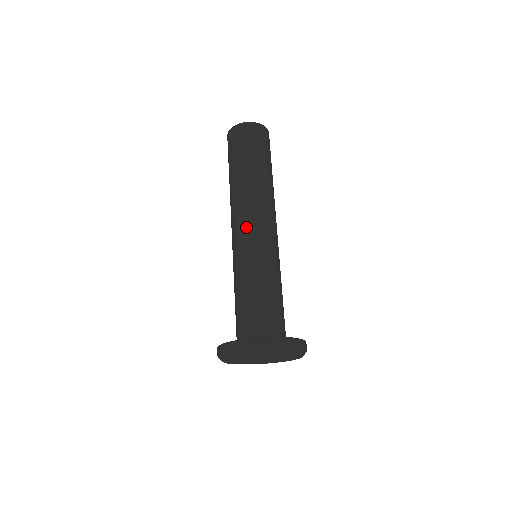
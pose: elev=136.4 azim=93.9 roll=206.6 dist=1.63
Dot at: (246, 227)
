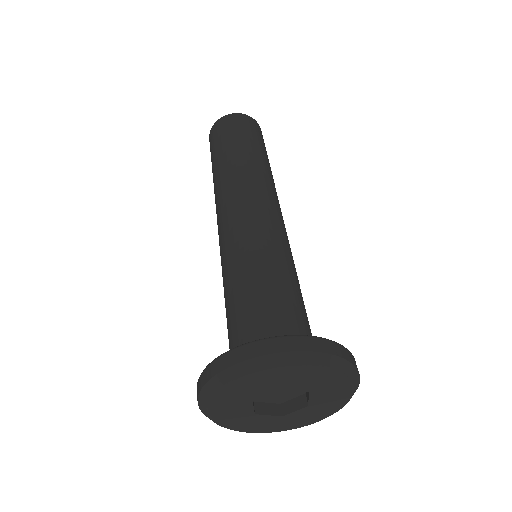
Dot at: (236, 211)
